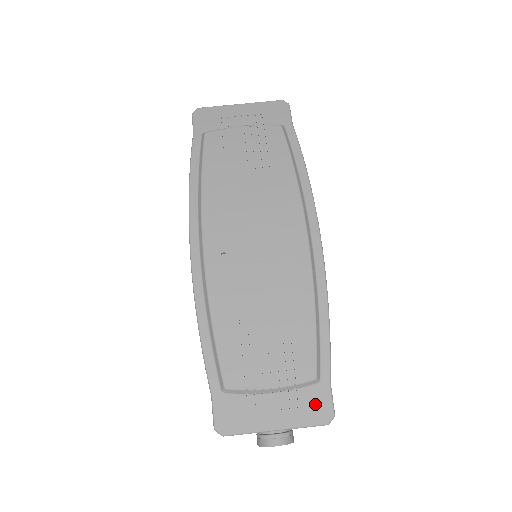
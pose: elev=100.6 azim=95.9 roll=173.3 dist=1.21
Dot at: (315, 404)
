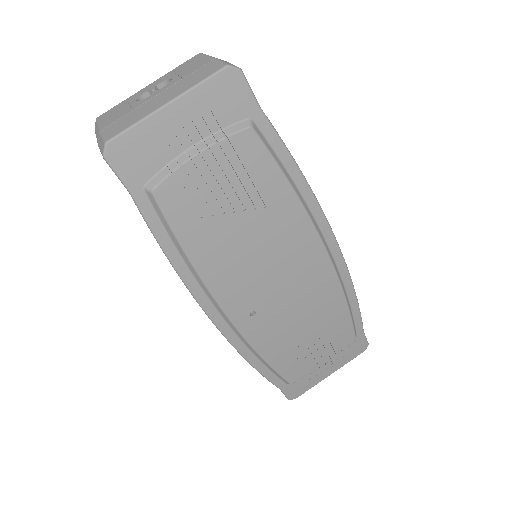
Dot at: (355, 348)
